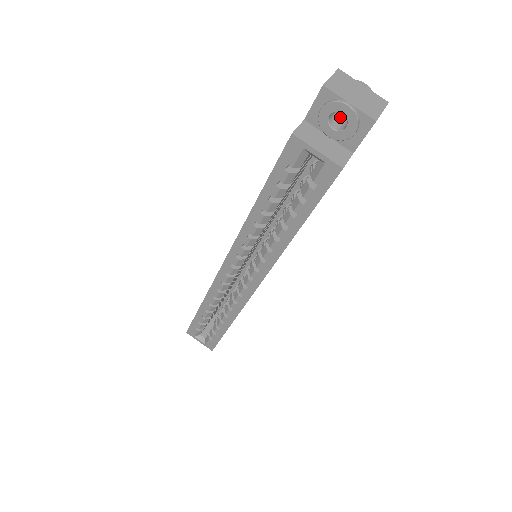
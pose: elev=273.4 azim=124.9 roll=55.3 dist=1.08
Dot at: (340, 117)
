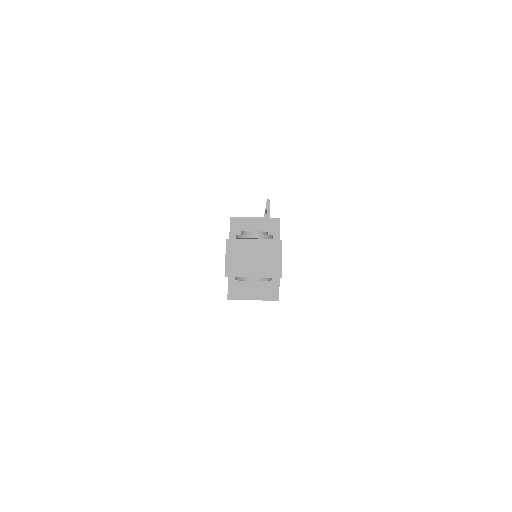
Dot at: occluded
